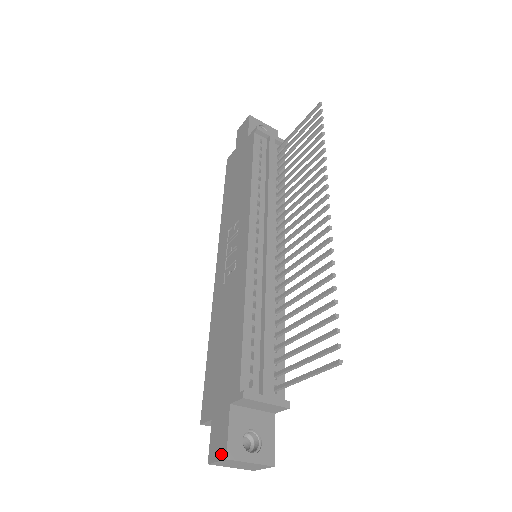
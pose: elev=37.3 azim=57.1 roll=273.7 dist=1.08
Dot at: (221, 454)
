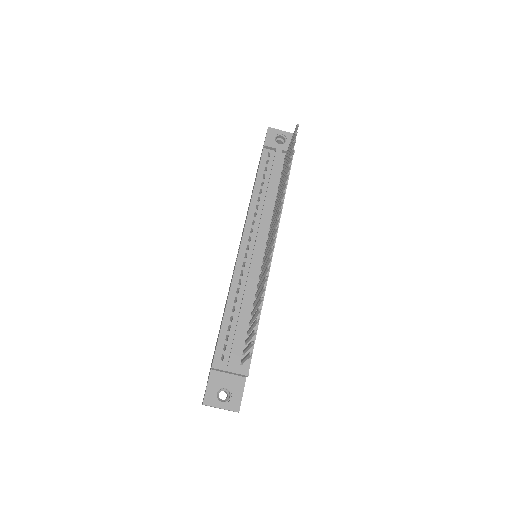
Dot at: (203, 400)
